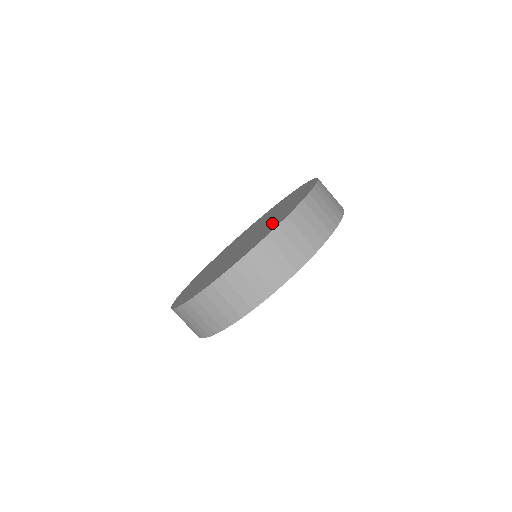
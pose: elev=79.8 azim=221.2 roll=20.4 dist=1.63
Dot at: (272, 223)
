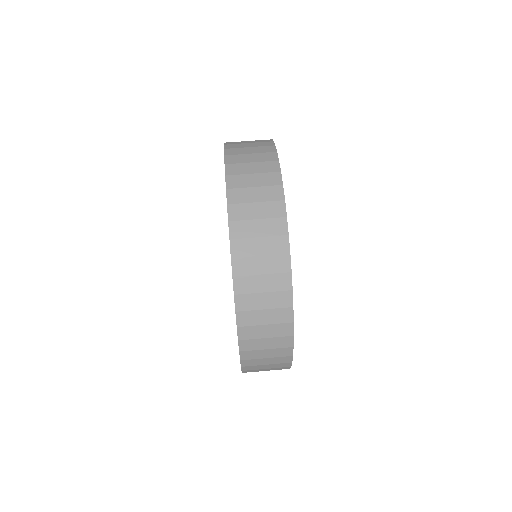
Dot at: occluded
